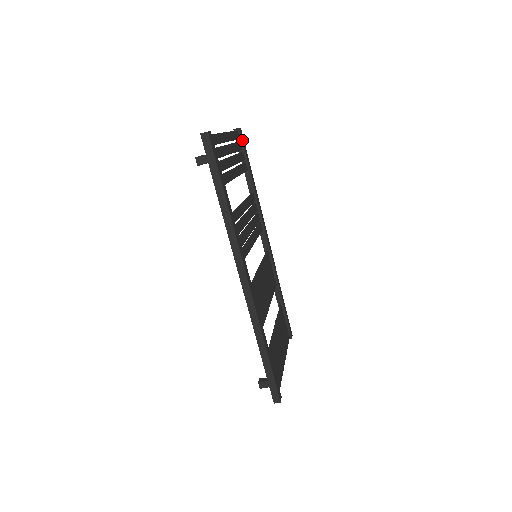
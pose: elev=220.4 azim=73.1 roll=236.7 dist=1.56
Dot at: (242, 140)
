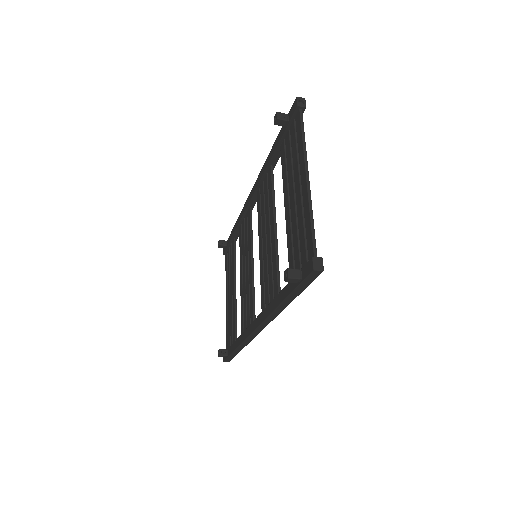
Dot at: occluded
